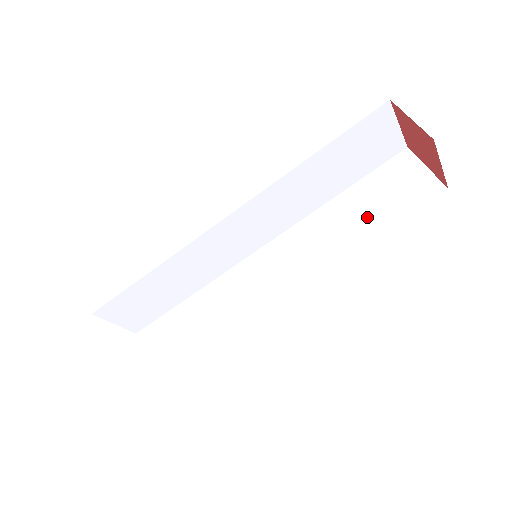
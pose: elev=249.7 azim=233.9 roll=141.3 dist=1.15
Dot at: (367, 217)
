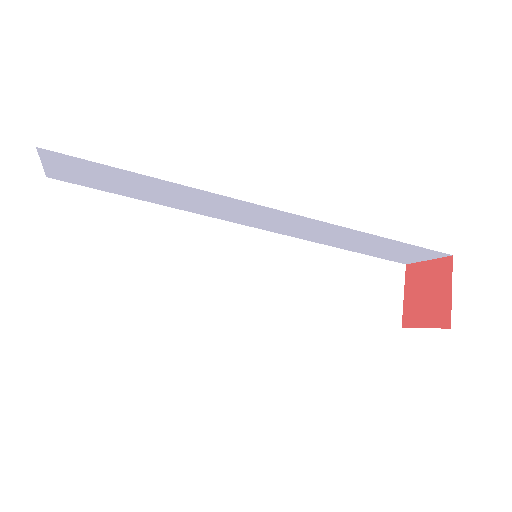
Dot at: (344, 293)
